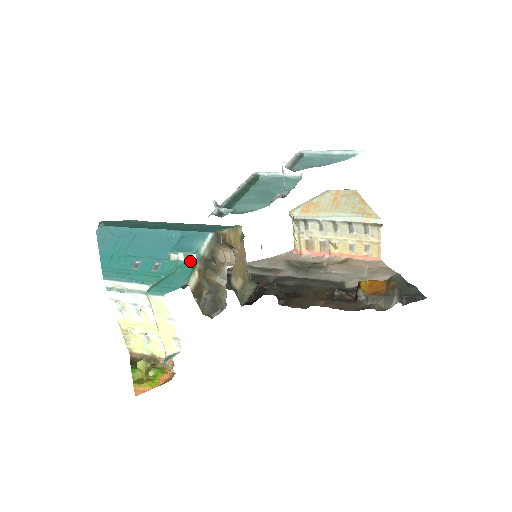
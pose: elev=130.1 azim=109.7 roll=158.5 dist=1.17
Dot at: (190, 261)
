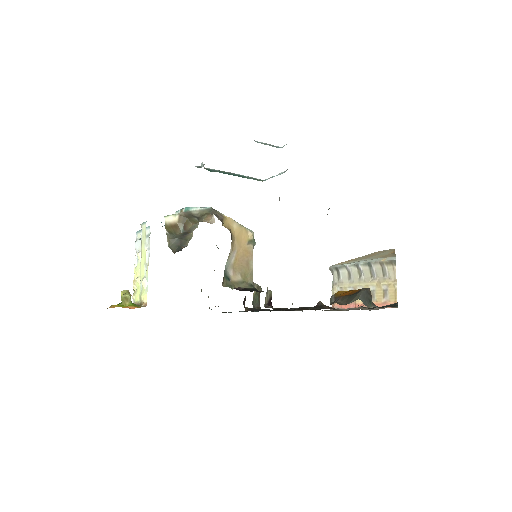
Dot at: occluded
